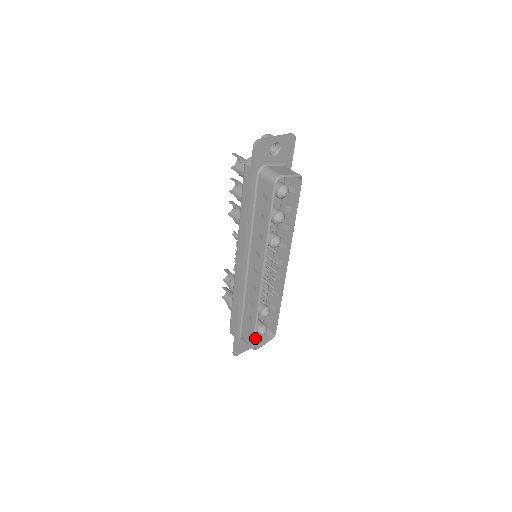
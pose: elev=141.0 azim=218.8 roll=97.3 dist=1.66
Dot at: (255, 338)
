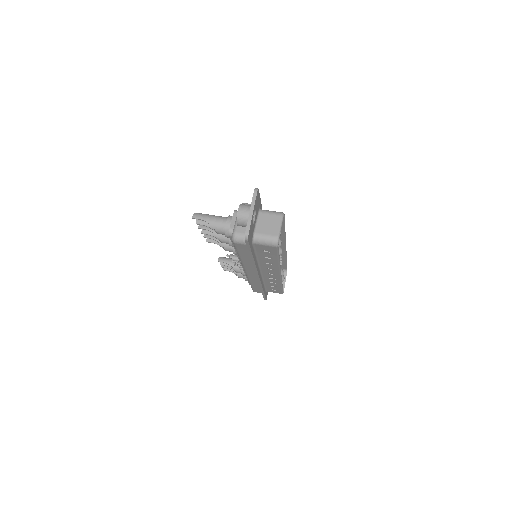
Dot at: occluded
